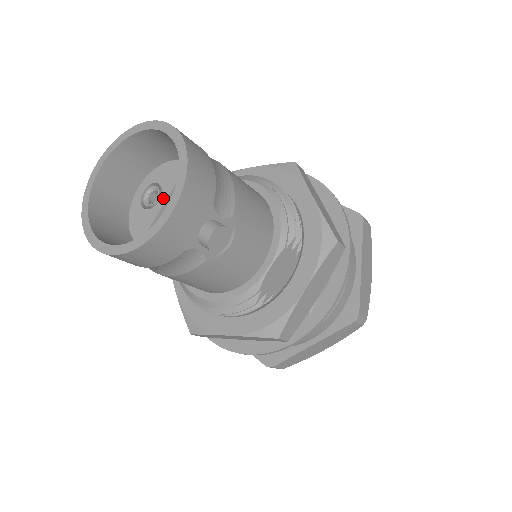
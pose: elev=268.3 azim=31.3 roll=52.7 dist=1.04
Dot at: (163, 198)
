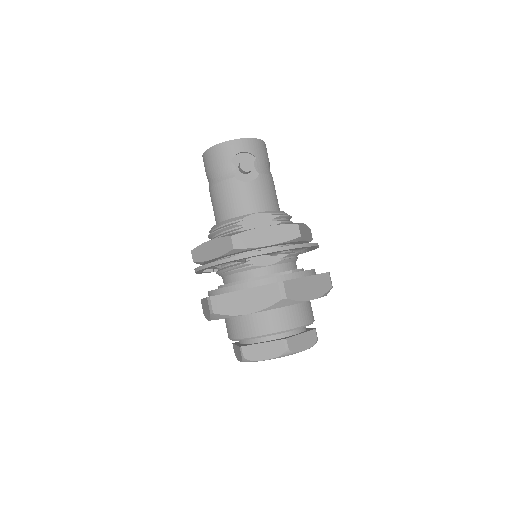
Dot at: occluded
